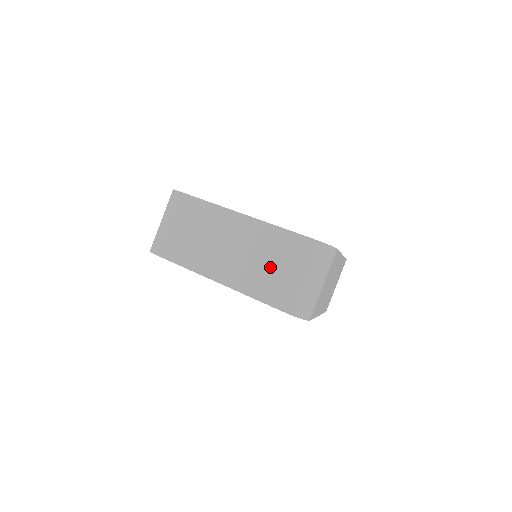
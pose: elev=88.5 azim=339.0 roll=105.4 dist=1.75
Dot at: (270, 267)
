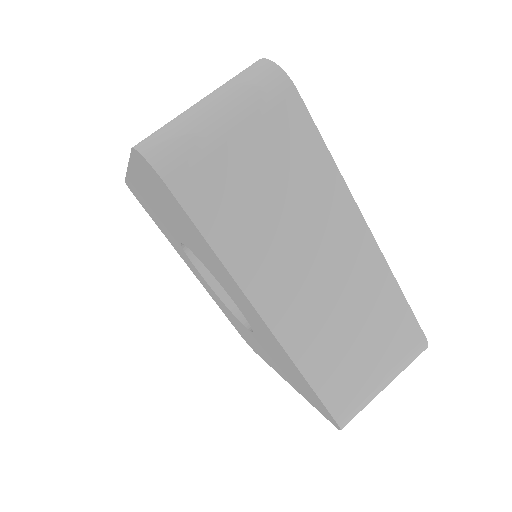
Dot at: occluded
